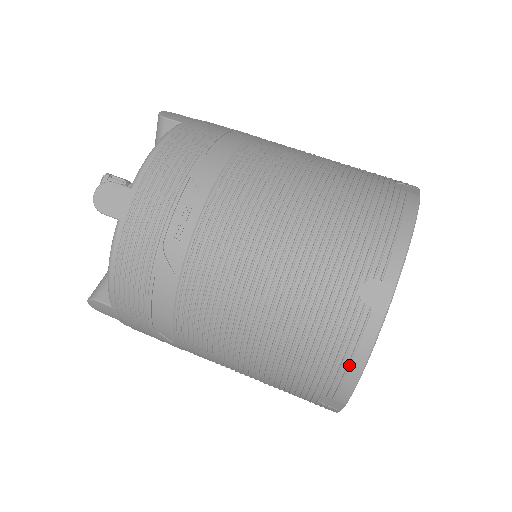
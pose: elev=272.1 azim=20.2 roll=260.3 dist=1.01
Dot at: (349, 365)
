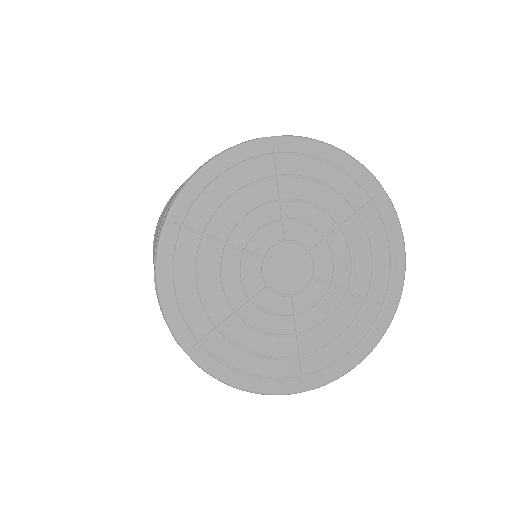
Dot at: occluded
